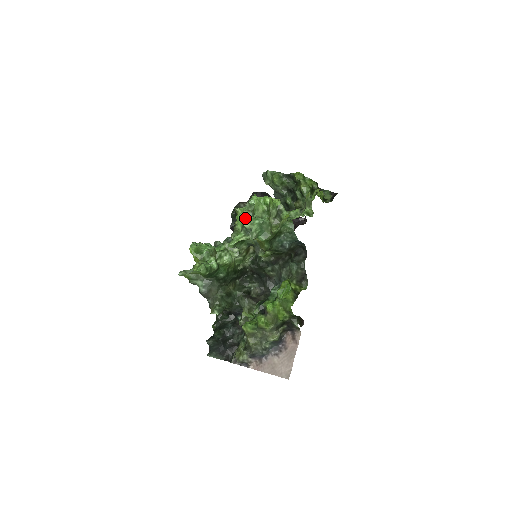
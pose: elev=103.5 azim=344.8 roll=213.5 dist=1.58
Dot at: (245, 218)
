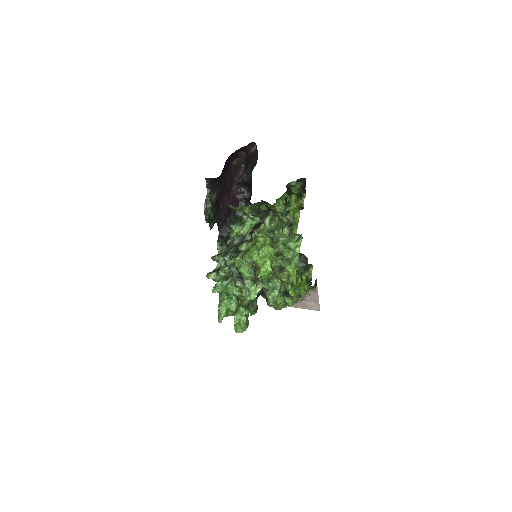
Dot at: (248, 269)
